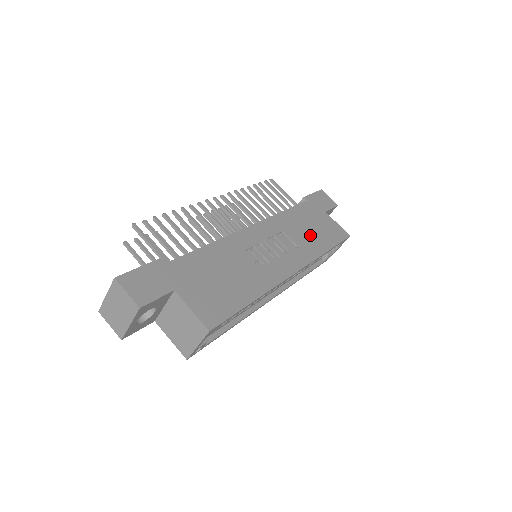
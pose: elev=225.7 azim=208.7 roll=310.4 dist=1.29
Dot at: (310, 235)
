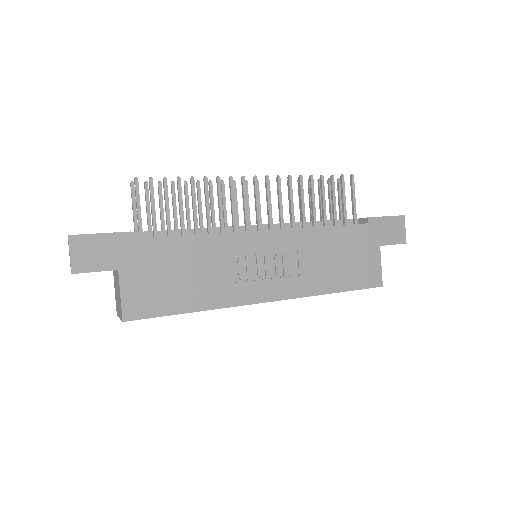
Dot at: (329, 267)
